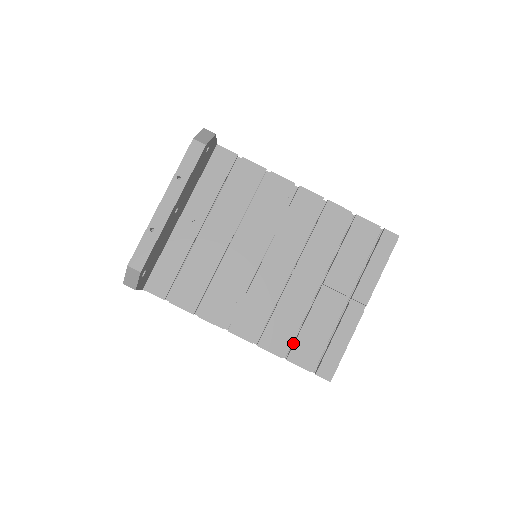
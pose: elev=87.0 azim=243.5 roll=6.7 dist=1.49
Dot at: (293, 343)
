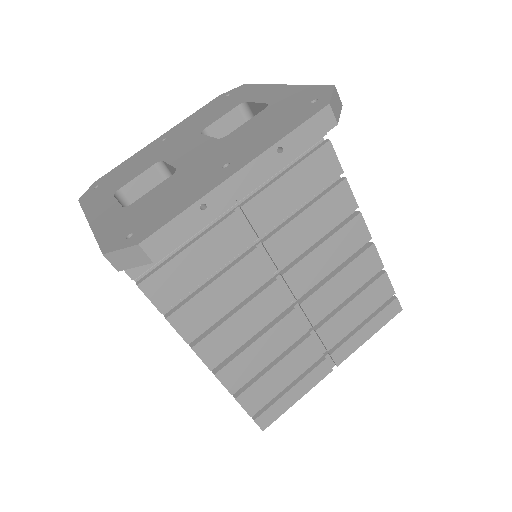
Dot at: (251, 381)
